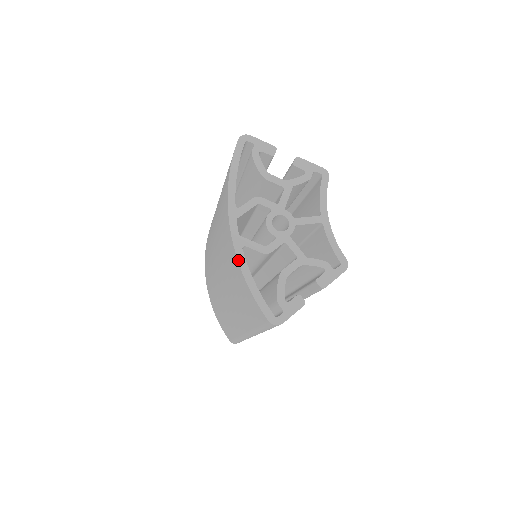
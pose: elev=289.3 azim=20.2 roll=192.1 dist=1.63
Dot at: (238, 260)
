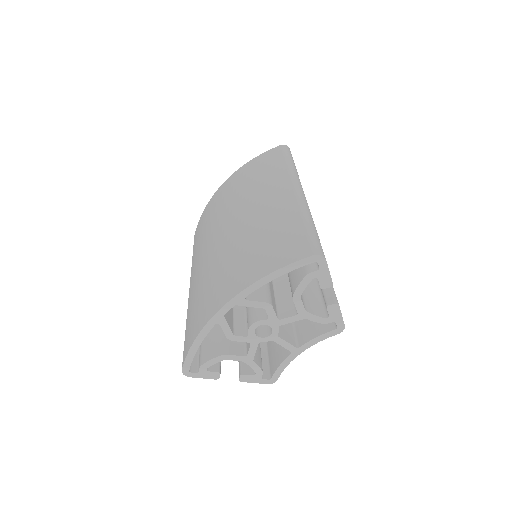
Dot at: (204, 328)
